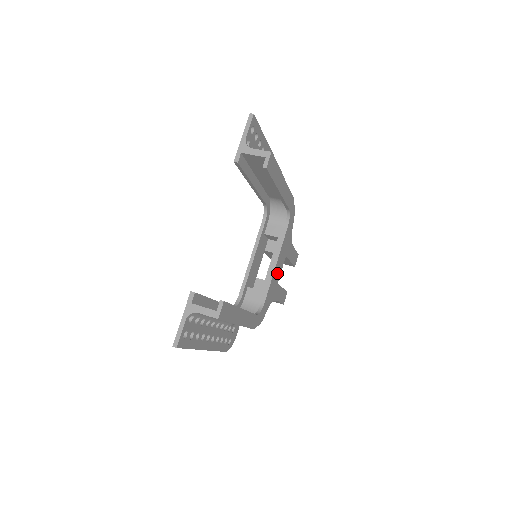
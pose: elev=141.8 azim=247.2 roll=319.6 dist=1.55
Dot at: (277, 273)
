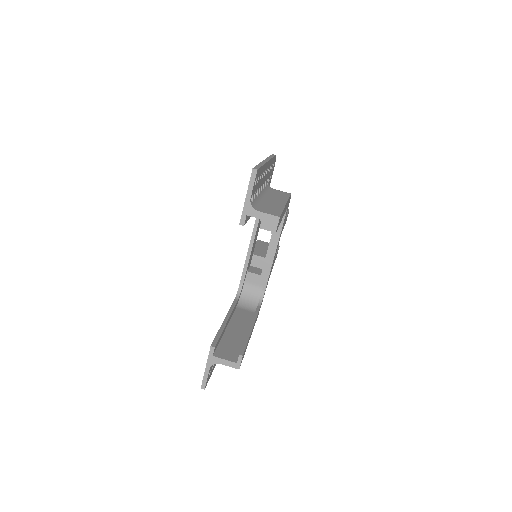
Dot at: occluded
